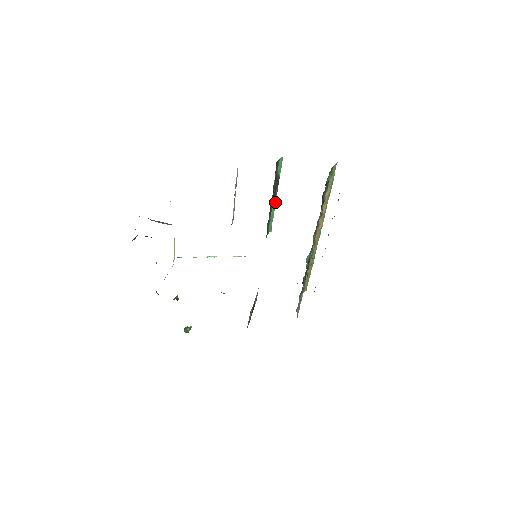
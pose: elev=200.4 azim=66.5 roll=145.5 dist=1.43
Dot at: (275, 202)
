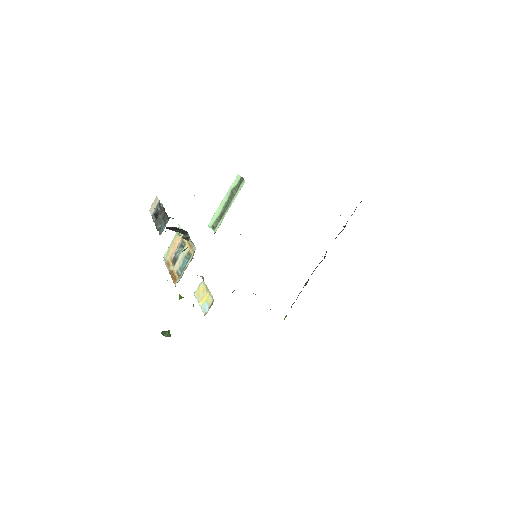
Dot at: occluded
